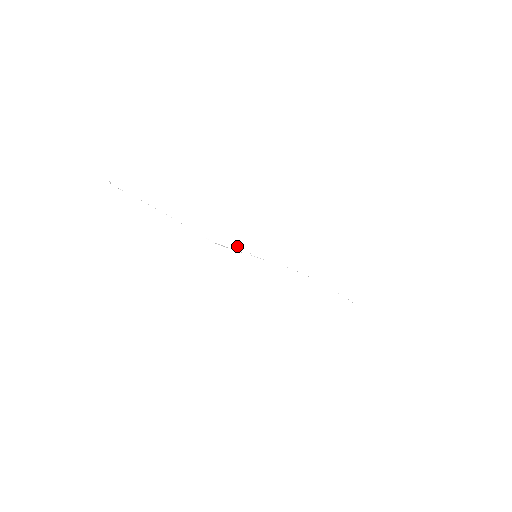
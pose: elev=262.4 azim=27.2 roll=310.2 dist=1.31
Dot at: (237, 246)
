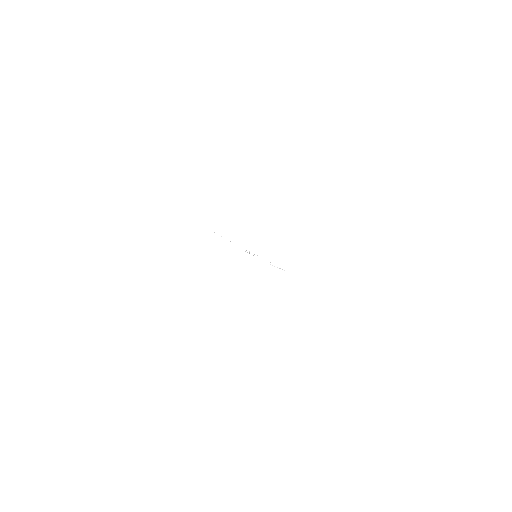
Dot at: occluded
